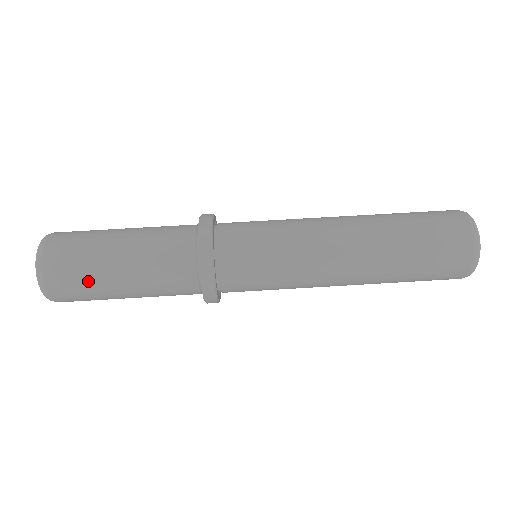
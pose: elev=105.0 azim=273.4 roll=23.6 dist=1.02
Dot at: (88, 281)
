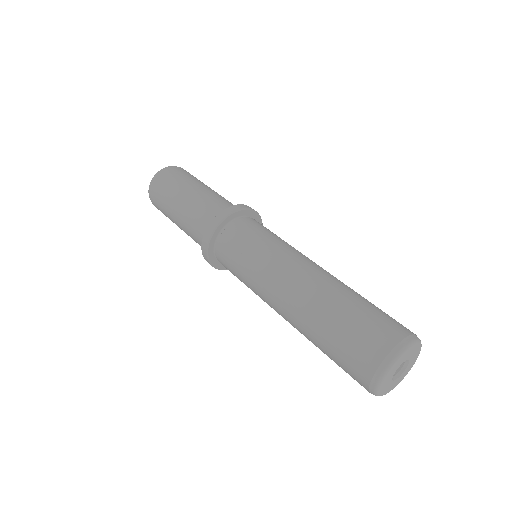
Dot at: (167, 194)
